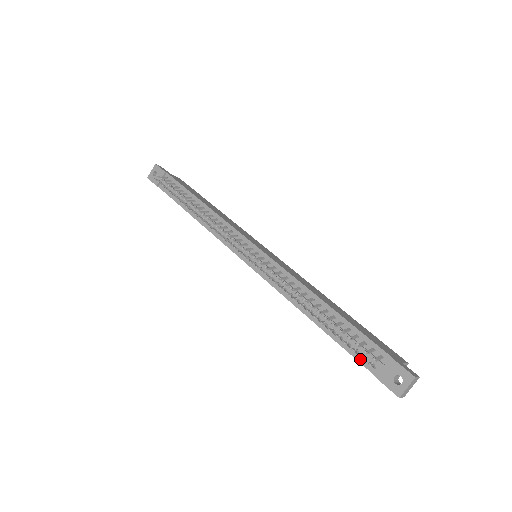
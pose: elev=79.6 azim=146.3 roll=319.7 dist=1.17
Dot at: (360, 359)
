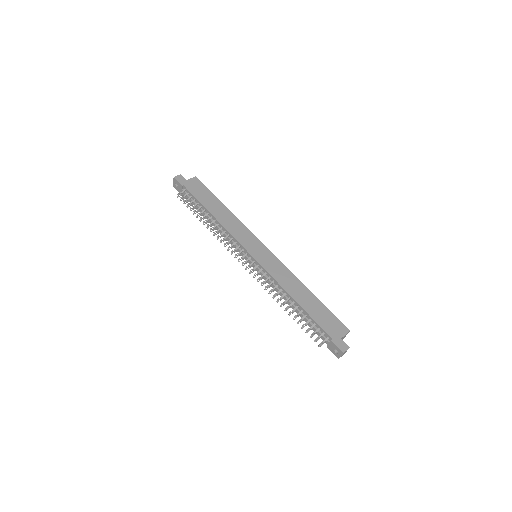
Dot at: (319, 335)
